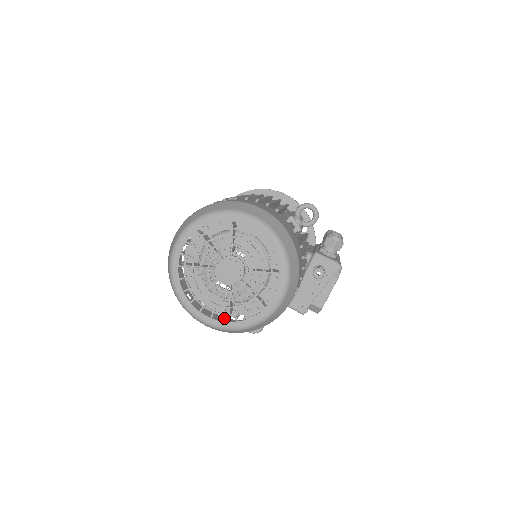
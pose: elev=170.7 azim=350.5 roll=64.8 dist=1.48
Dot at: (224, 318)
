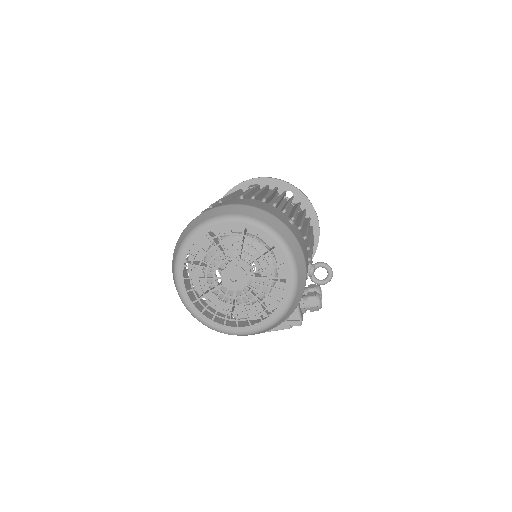
Dot at: (195, 301)
